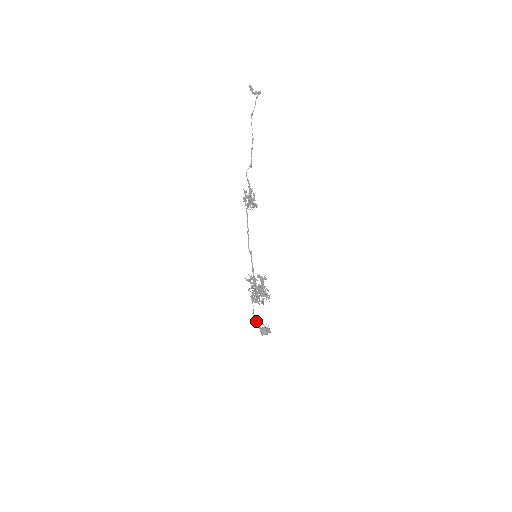
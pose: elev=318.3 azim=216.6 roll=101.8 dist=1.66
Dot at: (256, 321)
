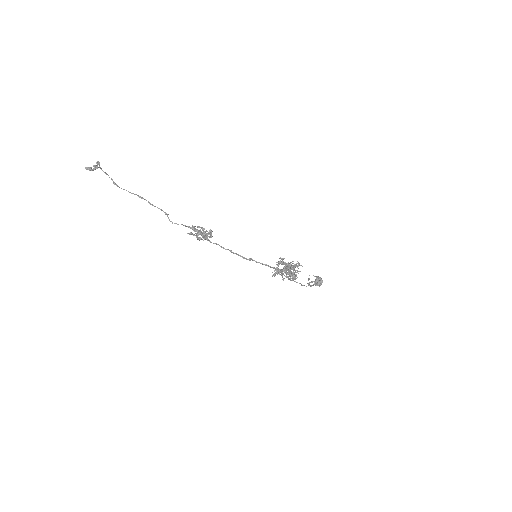
Dot at: (308, 285)
